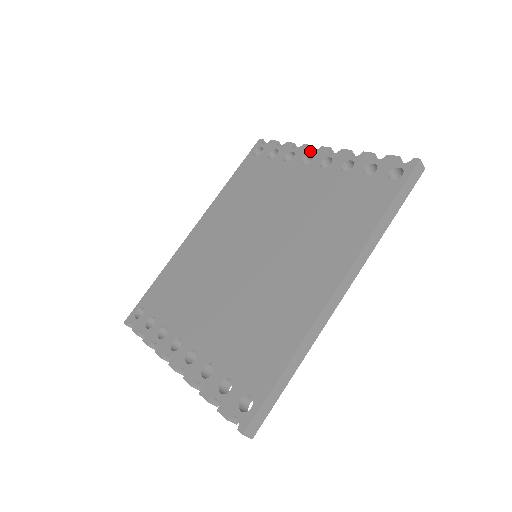
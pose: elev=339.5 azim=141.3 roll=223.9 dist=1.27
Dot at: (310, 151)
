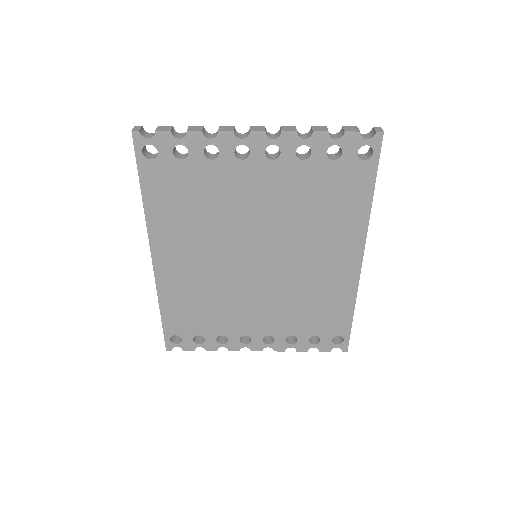
Dot at: (238, 141)
